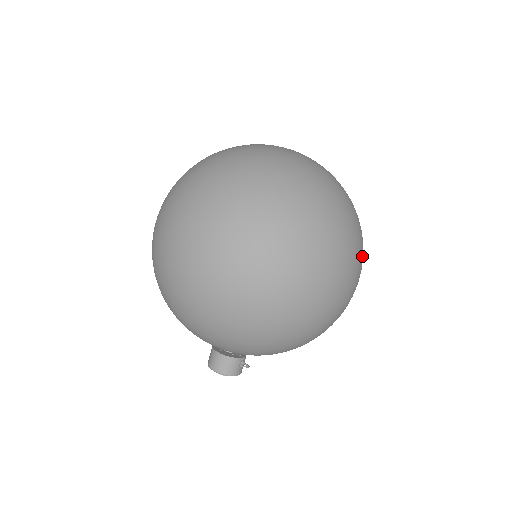
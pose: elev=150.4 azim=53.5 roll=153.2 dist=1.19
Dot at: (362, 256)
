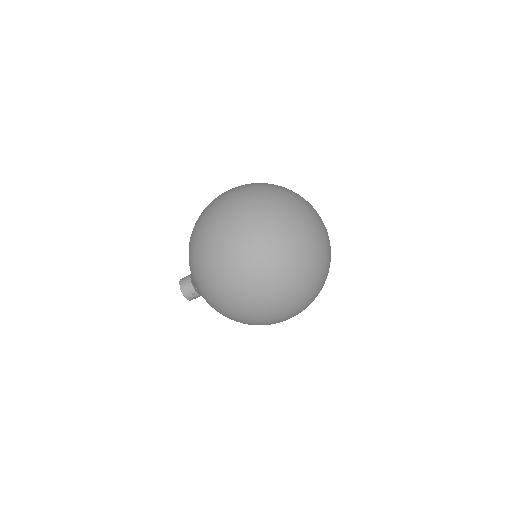
Dot at: (291, 301)
